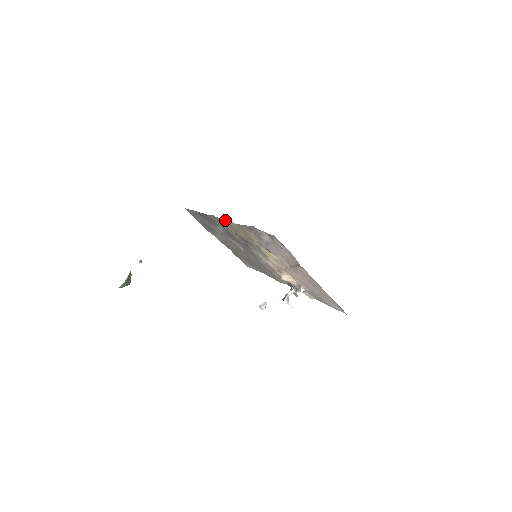
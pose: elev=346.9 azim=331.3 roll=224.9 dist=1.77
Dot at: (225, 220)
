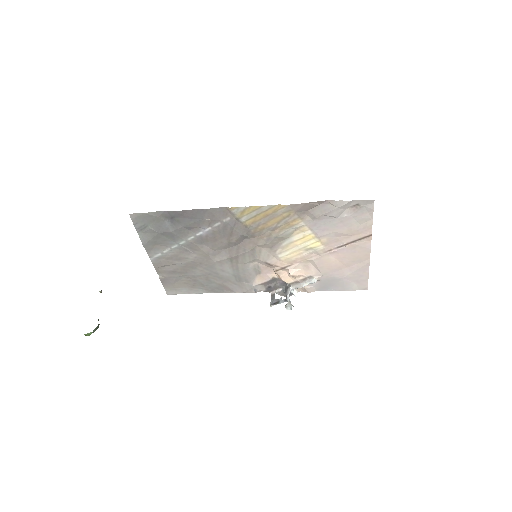
Dot at: (259, 206)
